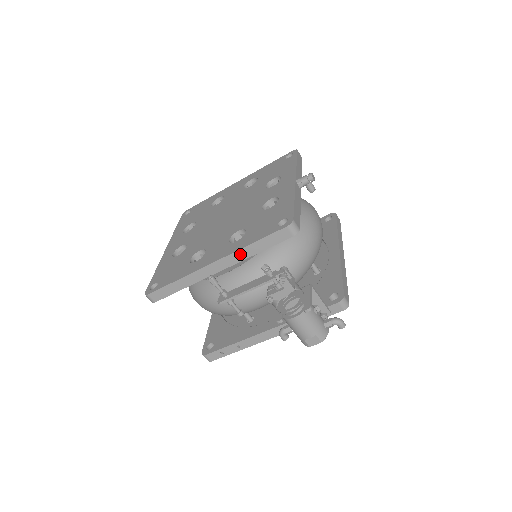
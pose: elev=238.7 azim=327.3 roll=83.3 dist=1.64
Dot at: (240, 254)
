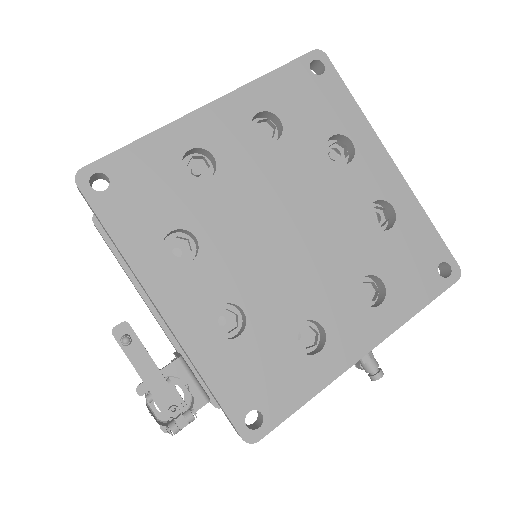
Dot at: (189, 358)
